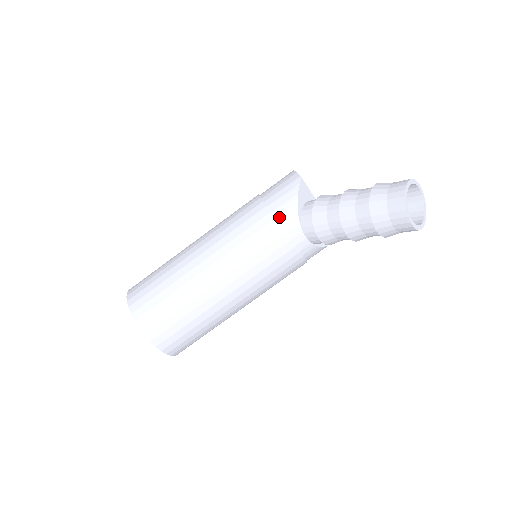
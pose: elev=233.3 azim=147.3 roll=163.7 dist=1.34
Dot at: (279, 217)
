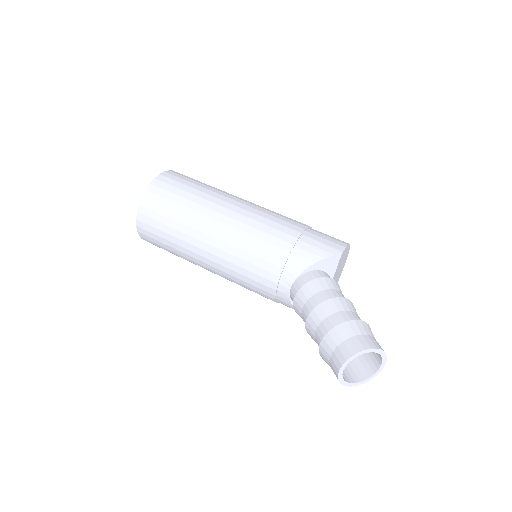
Dot at: (293, 254)
